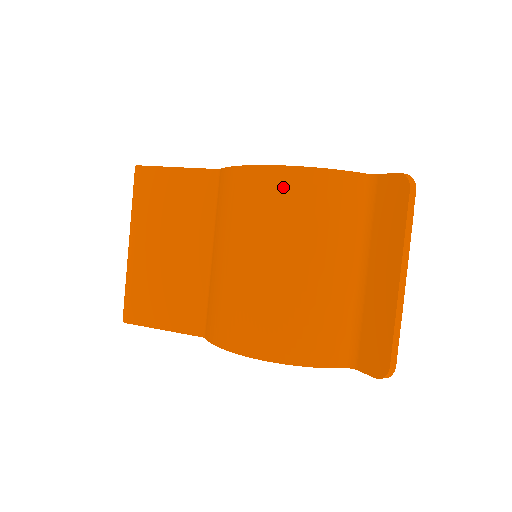
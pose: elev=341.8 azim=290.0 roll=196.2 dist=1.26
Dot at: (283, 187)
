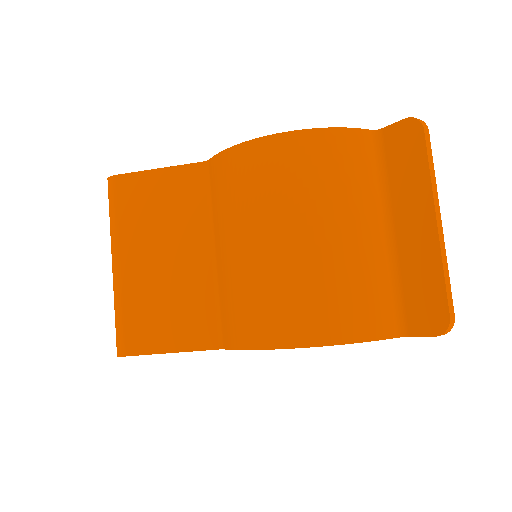
Dot at: (290, 154)
